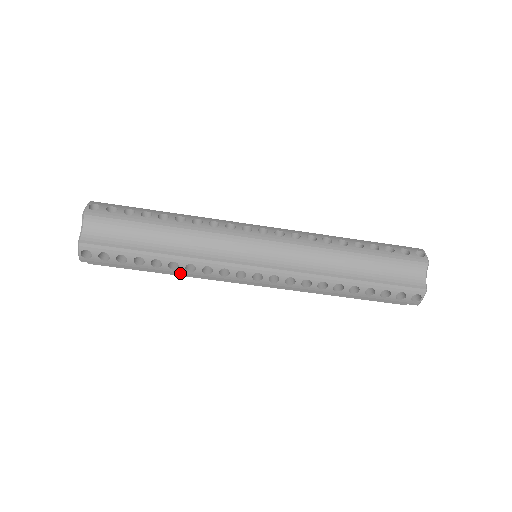
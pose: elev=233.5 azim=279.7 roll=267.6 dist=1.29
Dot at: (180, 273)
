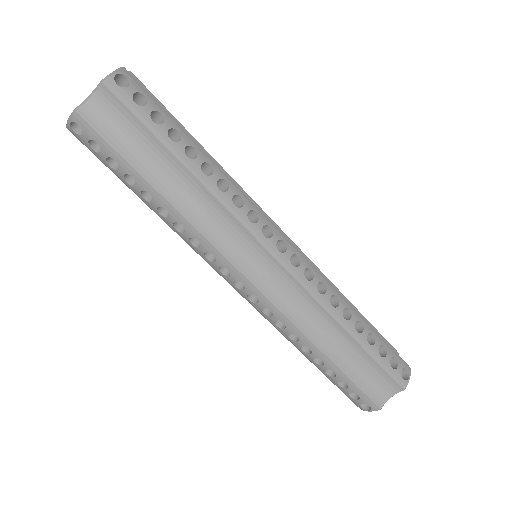
Dot at: (206, 184)
